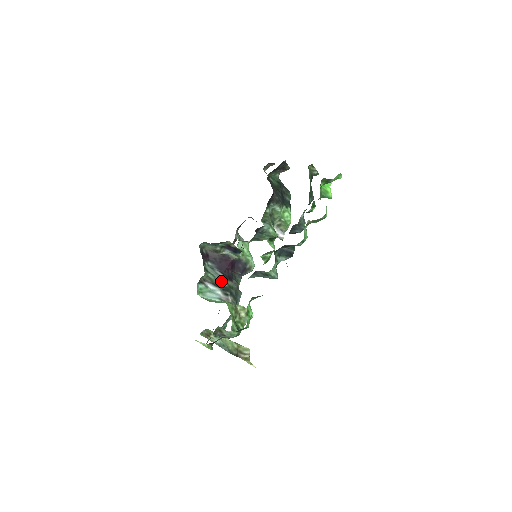
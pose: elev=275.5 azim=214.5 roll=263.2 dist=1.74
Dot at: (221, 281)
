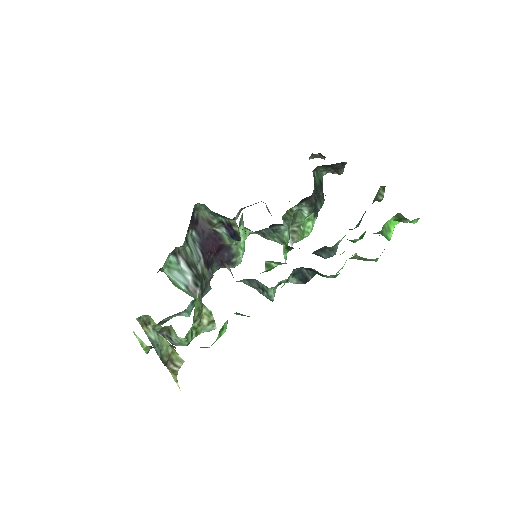
Dot at: (197, 263)
